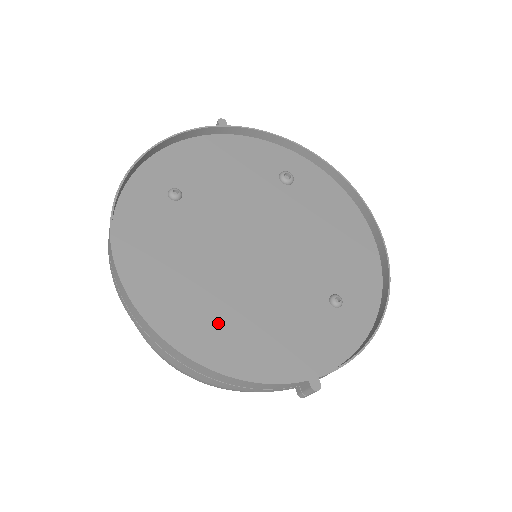
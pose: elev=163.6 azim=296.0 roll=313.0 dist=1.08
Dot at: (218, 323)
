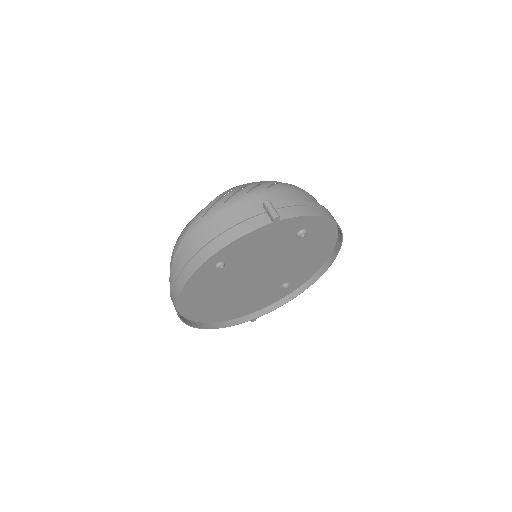
Dot at: (220, 308)
